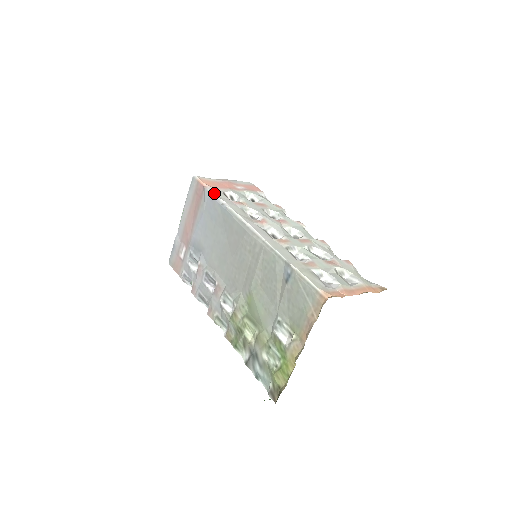
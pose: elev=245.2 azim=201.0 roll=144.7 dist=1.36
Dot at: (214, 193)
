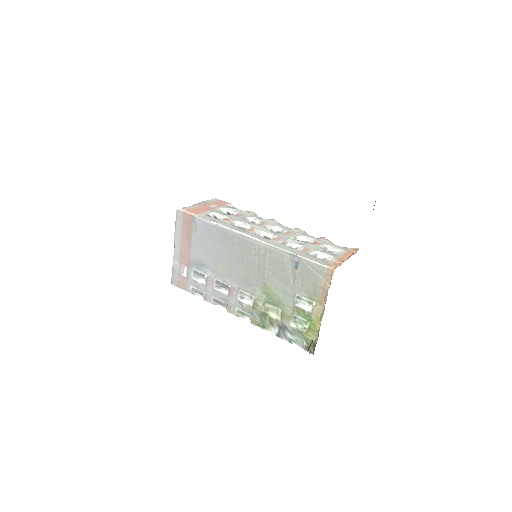
Dot at: (204, 218)
